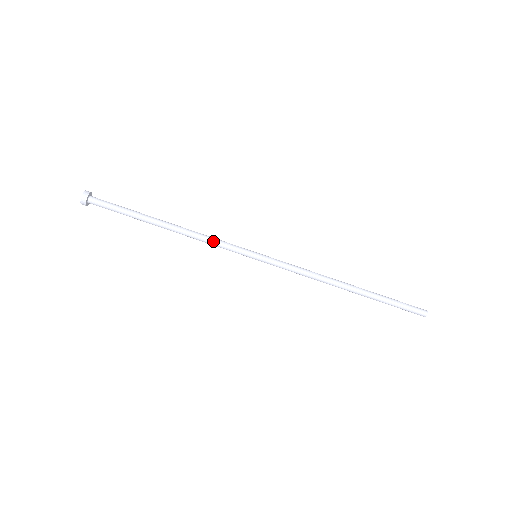
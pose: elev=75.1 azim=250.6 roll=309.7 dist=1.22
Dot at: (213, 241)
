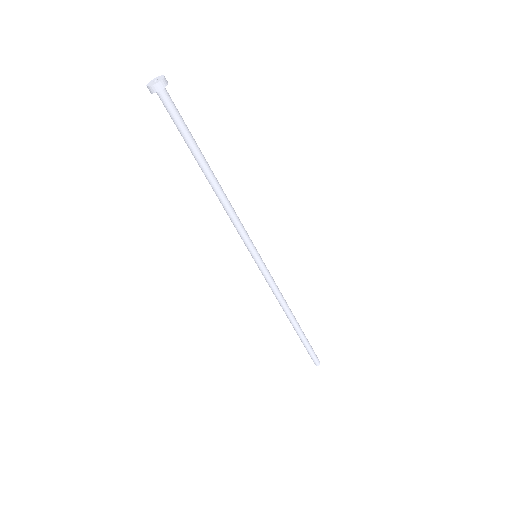
Dot at: (236, 223)
